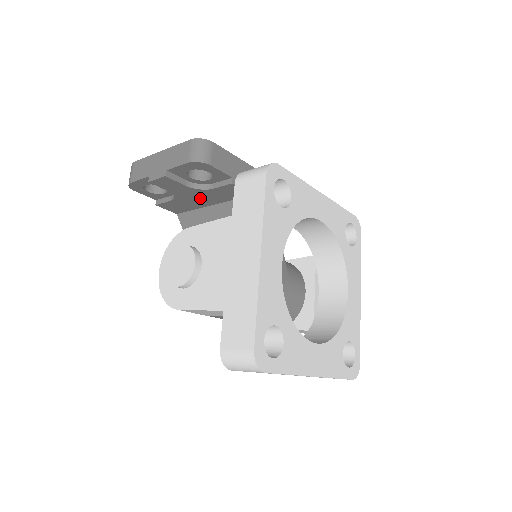
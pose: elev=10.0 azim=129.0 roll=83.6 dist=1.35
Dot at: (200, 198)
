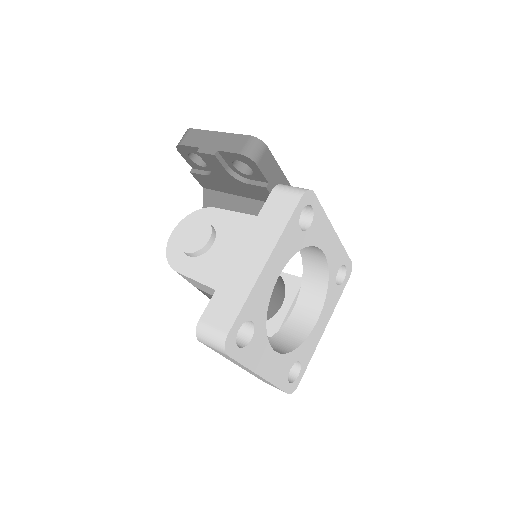
Dot at: (232, 185)
